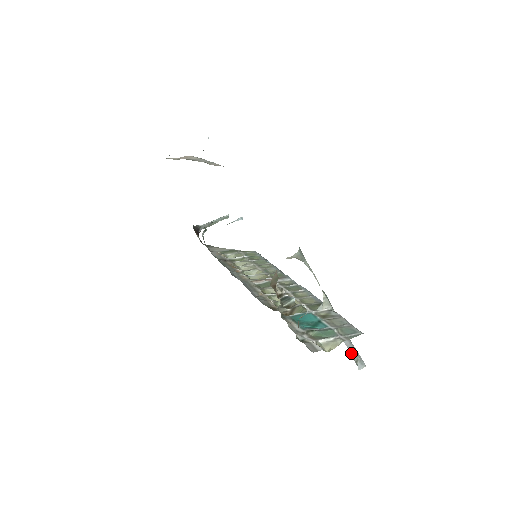
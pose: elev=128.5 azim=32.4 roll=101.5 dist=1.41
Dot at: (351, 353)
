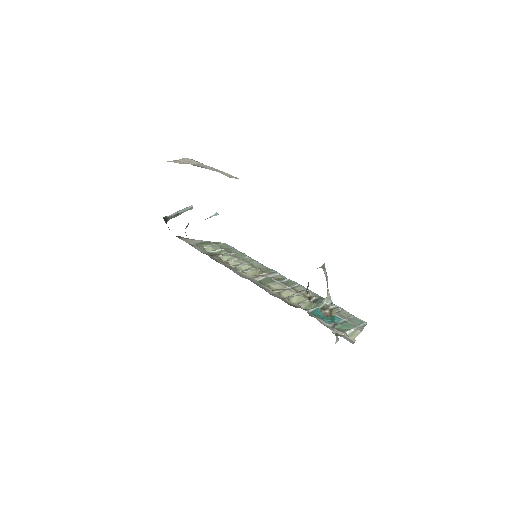
Dot at: occluded
